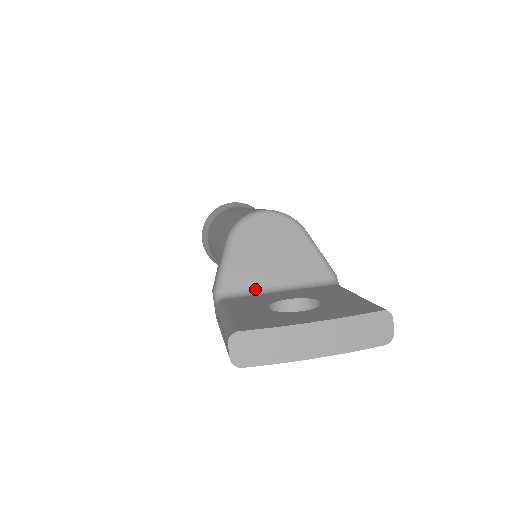
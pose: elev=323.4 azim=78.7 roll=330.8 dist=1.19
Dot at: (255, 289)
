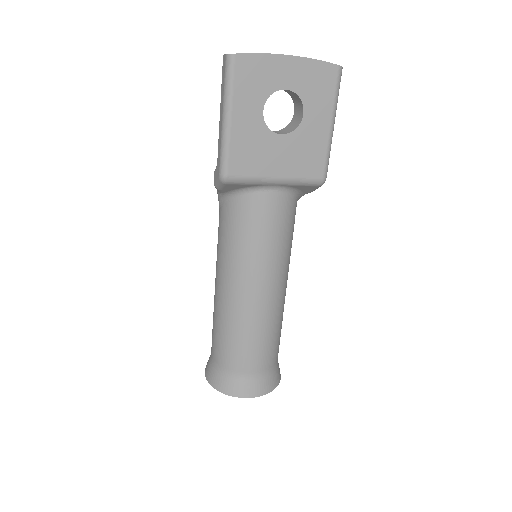
Dot at: occluded
